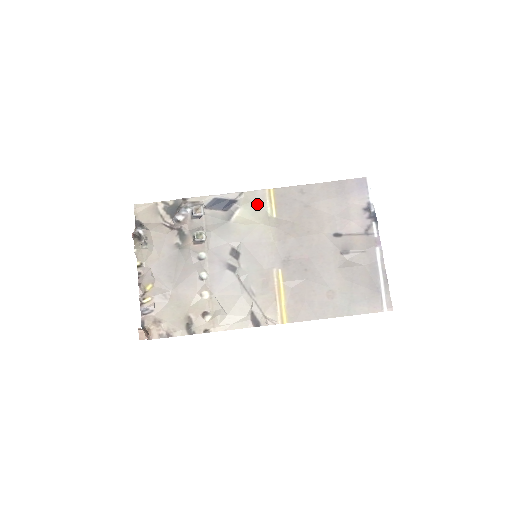
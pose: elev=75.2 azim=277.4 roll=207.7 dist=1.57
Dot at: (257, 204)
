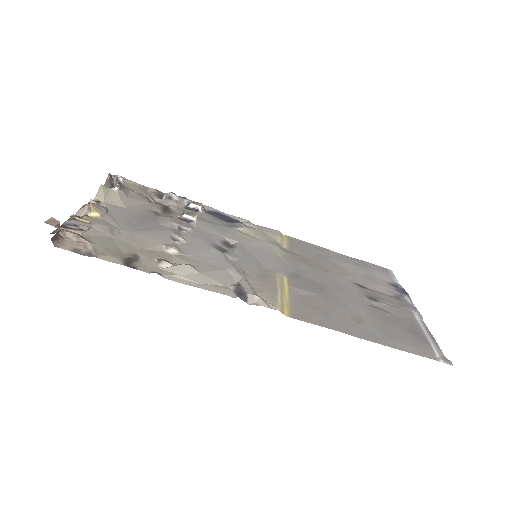
Dot at: (266, 233)
